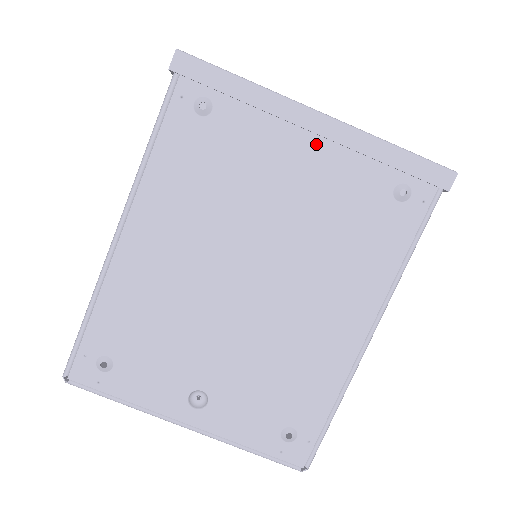
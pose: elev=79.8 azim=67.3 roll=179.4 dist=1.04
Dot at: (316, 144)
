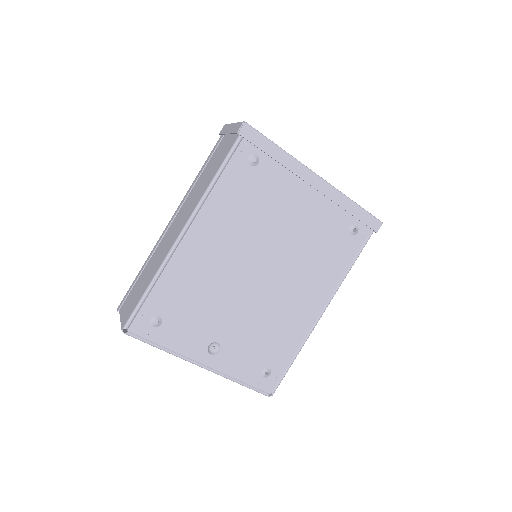
Dot at: (314, 195)
